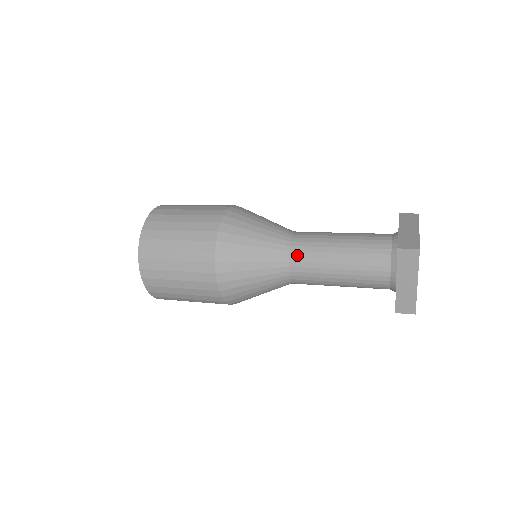
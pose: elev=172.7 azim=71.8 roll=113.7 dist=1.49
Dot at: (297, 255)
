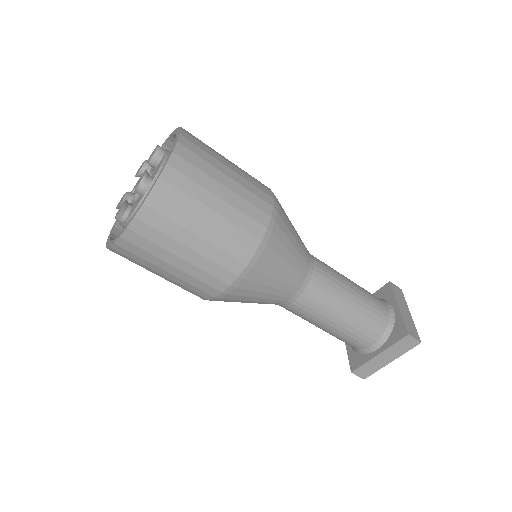
Dot at: occluded
